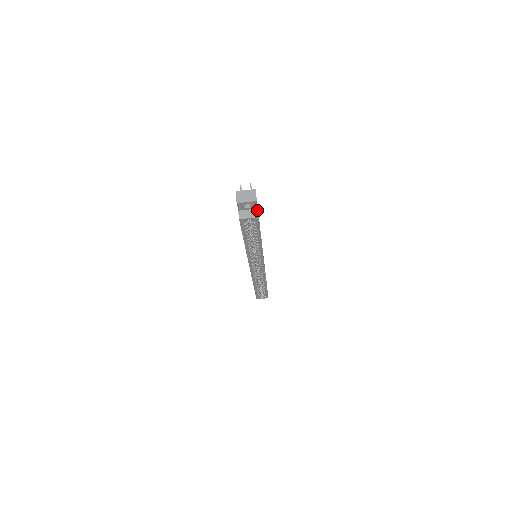
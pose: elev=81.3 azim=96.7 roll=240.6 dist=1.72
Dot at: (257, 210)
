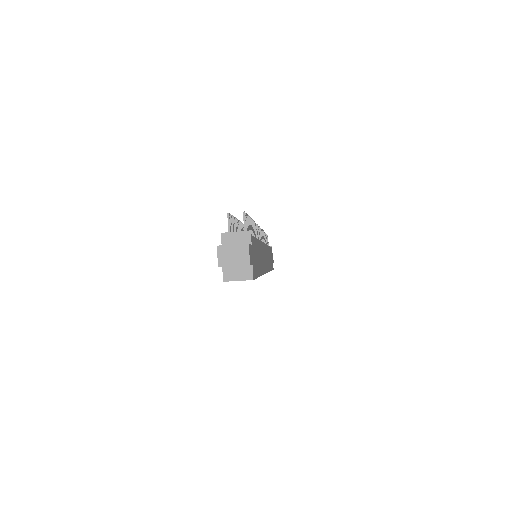
Dot at: (251, 268)
